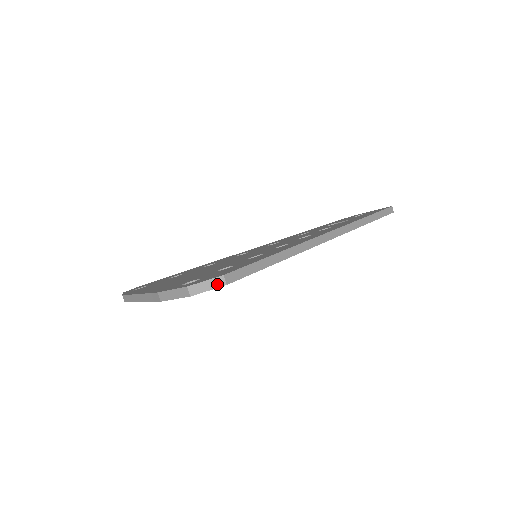
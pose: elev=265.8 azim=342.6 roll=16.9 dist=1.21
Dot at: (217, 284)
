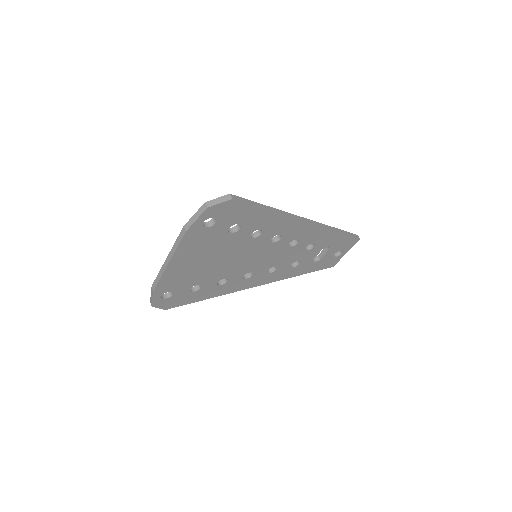
Dot at: (226, 199)
